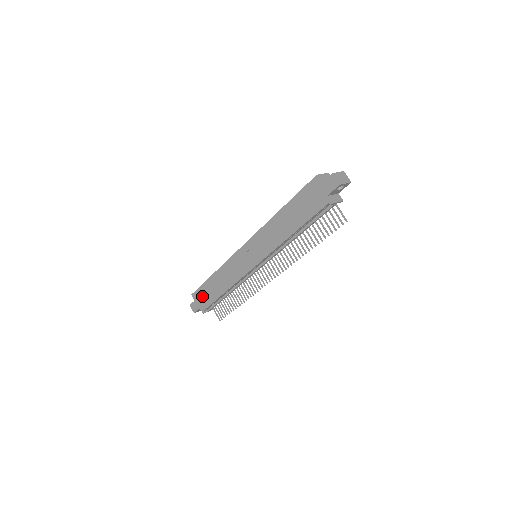
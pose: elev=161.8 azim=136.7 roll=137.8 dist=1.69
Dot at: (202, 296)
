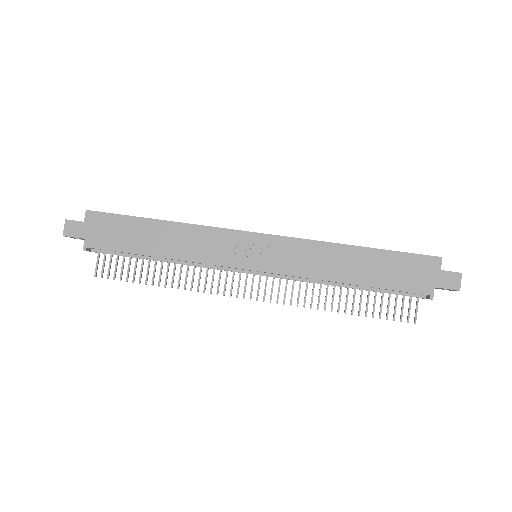
Dot at: (109, 228)
